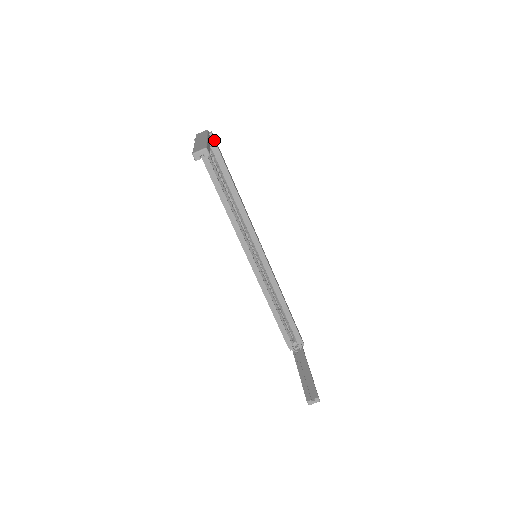
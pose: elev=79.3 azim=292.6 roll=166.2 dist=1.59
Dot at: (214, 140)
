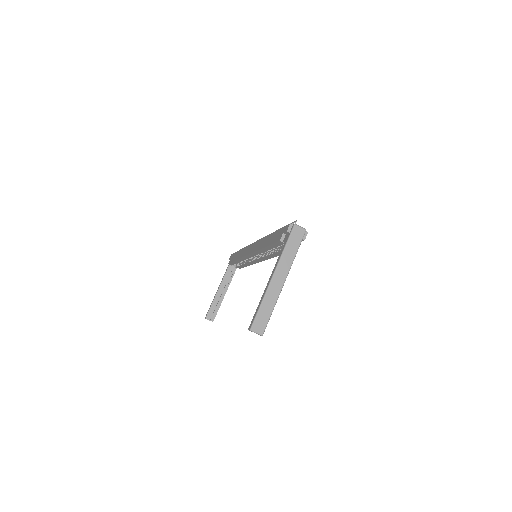
Dot at: occluded
